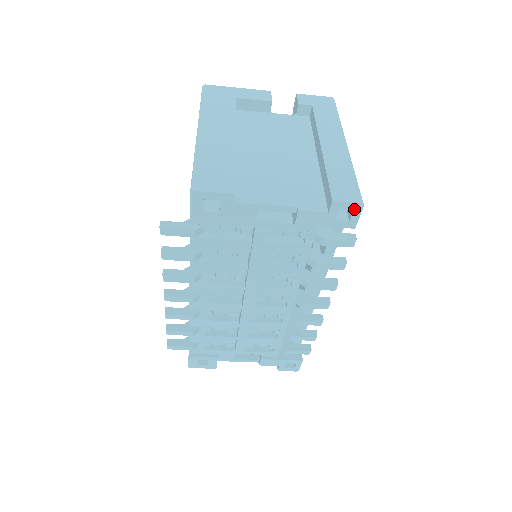
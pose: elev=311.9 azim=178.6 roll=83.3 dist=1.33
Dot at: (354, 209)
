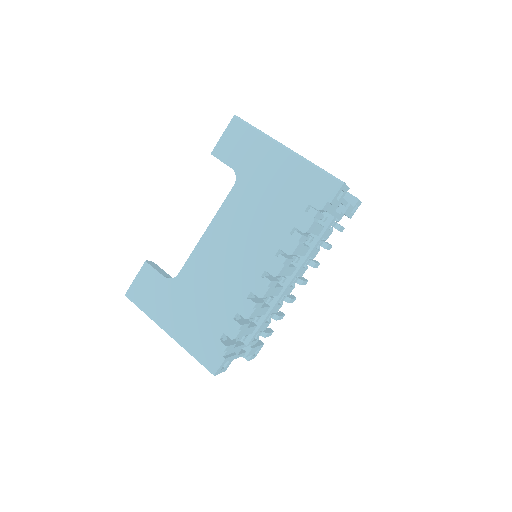
Dot at: (358, 206)
